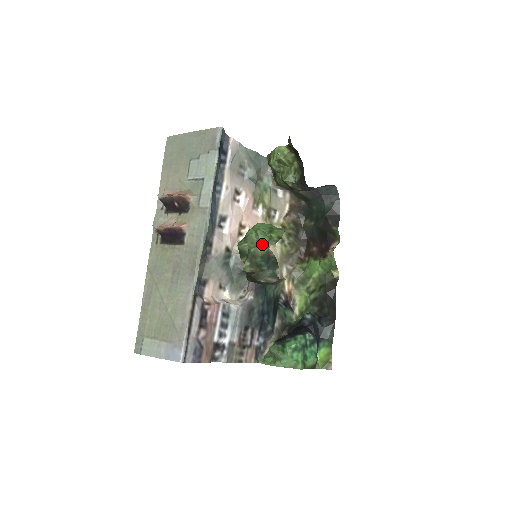
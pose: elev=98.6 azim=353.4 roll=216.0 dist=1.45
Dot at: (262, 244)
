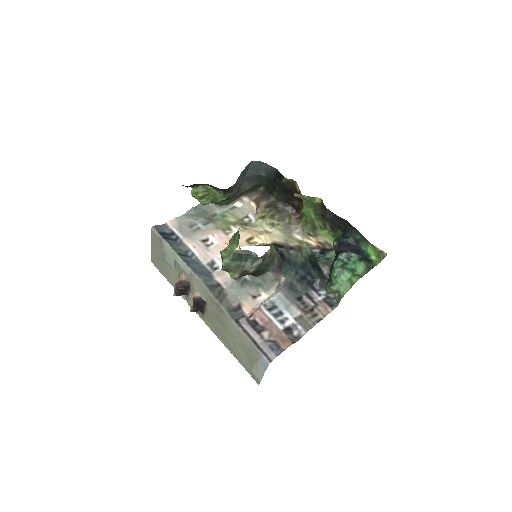
Dot at: occluded
